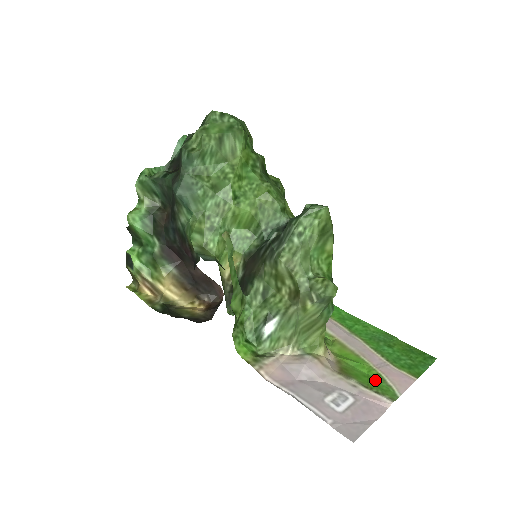
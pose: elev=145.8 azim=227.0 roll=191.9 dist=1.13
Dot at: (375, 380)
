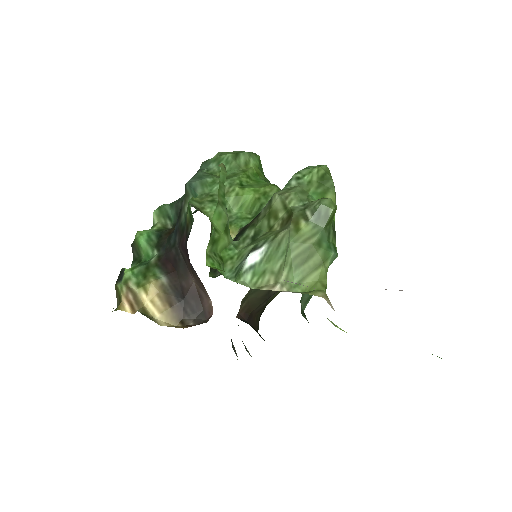
Dot at: occluded
